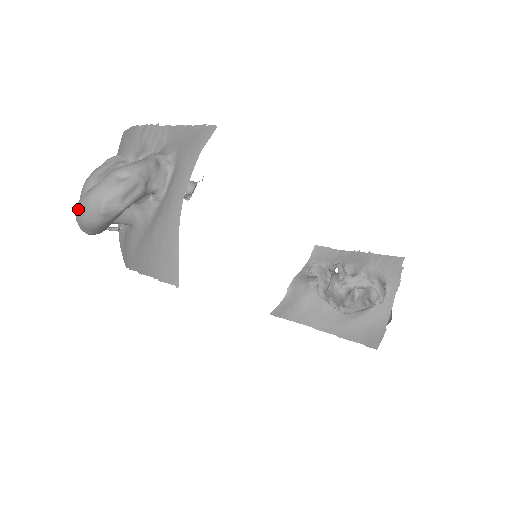
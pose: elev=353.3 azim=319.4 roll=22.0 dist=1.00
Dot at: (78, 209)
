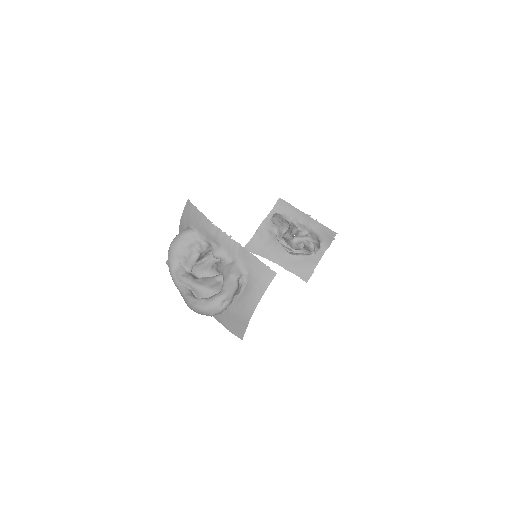
Dot at: (195, 309)
